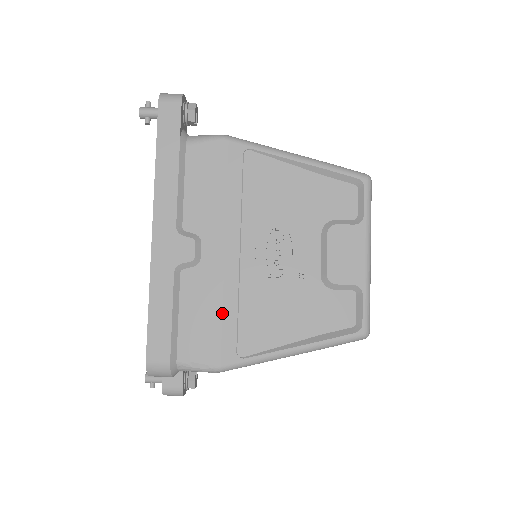
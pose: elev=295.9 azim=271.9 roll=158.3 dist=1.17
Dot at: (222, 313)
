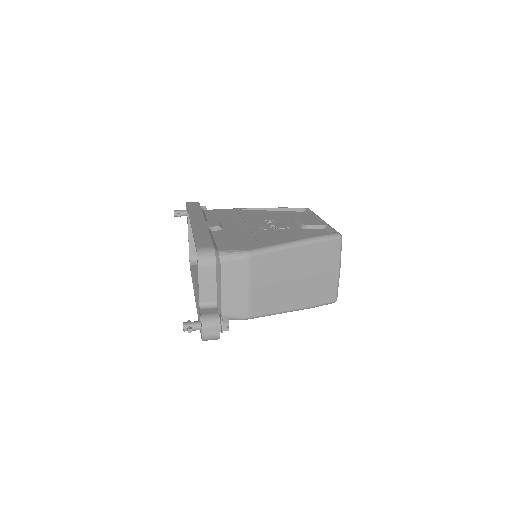
Dot at: (244, 238)
